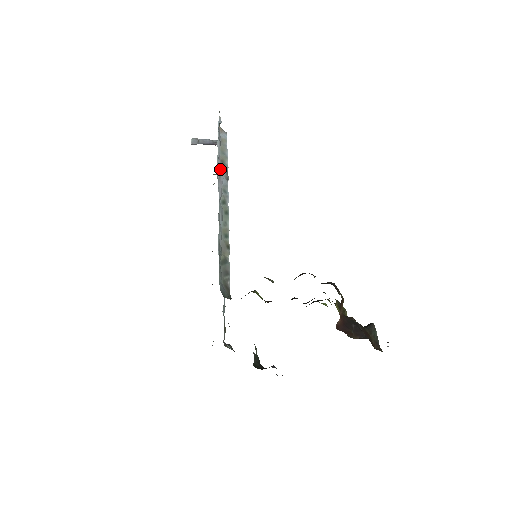
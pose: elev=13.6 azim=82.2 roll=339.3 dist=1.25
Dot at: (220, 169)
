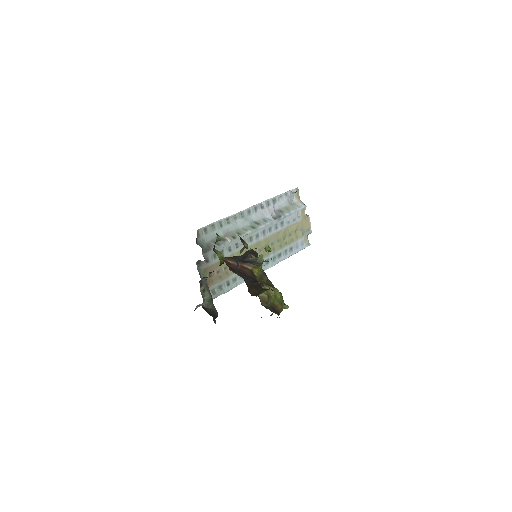
Dot at: (269, 209)
